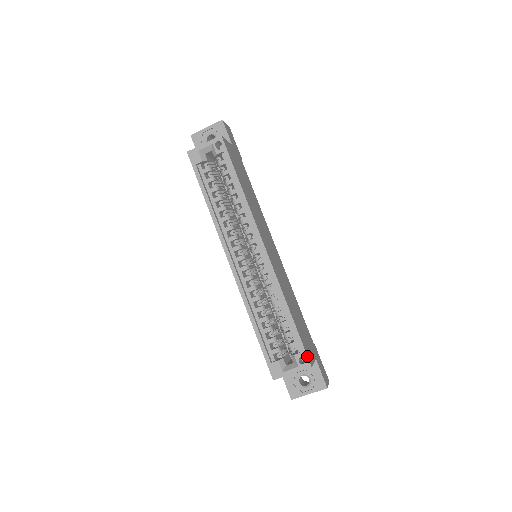
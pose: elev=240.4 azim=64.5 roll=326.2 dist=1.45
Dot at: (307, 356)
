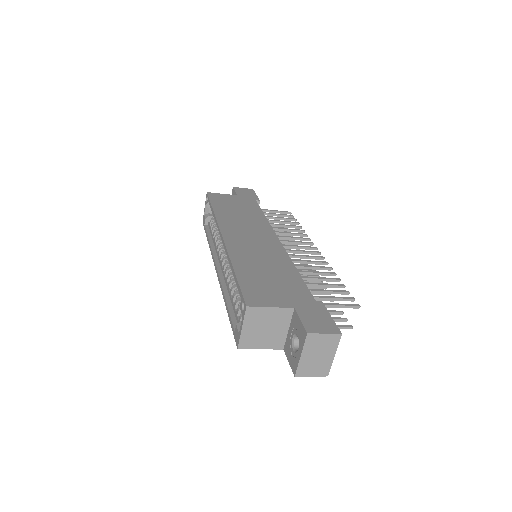
Dot at: (243, 298)
